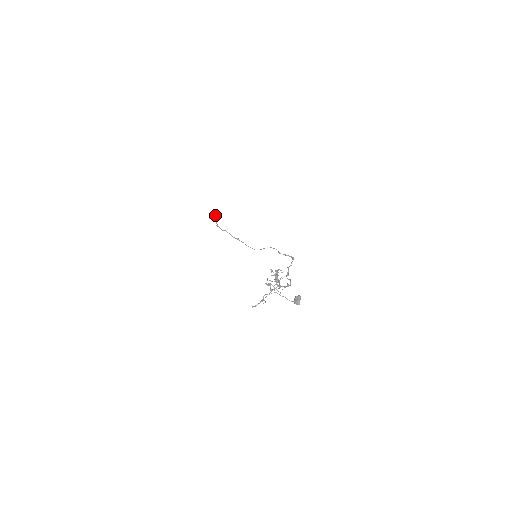
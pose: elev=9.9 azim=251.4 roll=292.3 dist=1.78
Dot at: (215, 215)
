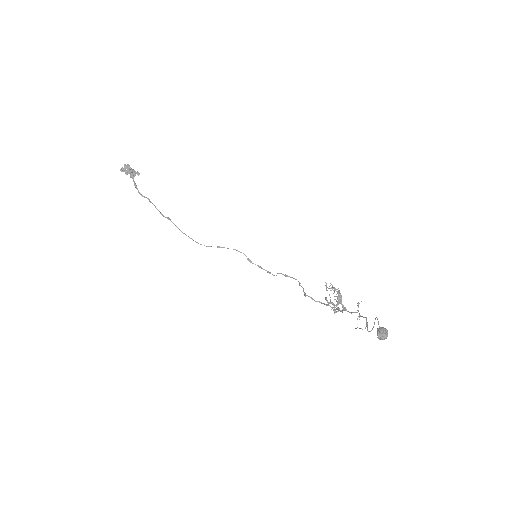
Dot at: (133, 169)
